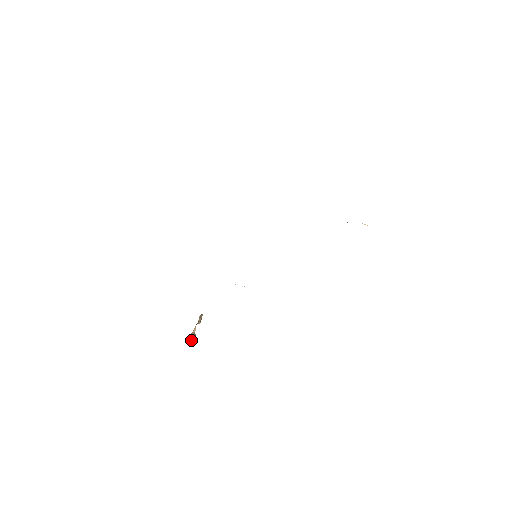
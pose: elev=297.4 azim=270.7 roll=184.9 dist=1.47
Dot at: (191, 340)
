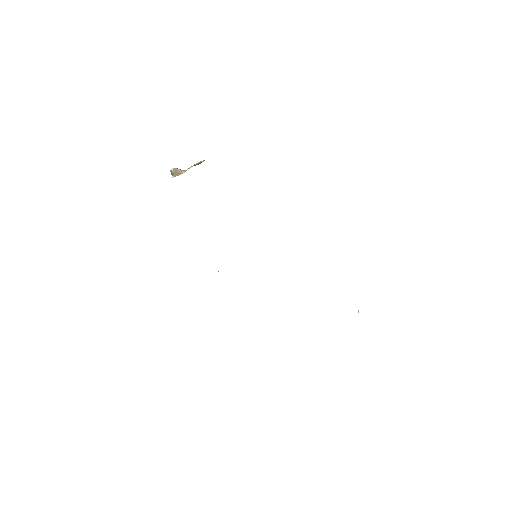
Dot at: (173, 175)
